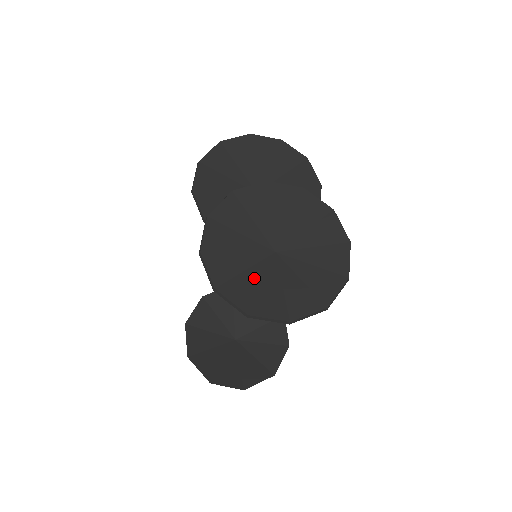
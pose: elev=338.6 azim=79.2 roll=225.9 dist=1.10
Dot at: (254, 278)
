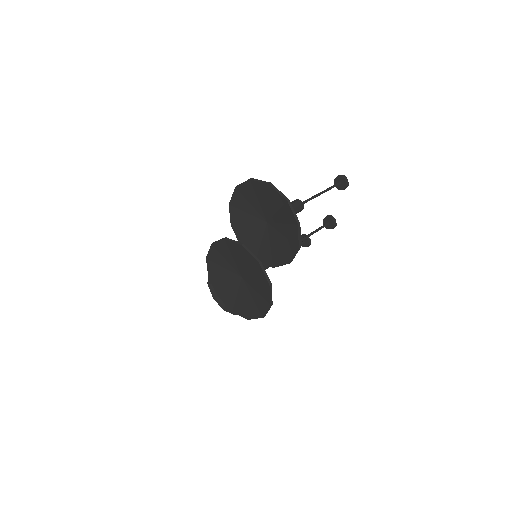
Dot at: (226, 283)
